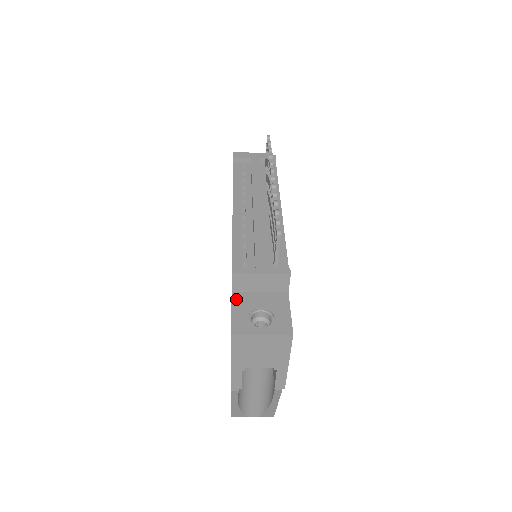
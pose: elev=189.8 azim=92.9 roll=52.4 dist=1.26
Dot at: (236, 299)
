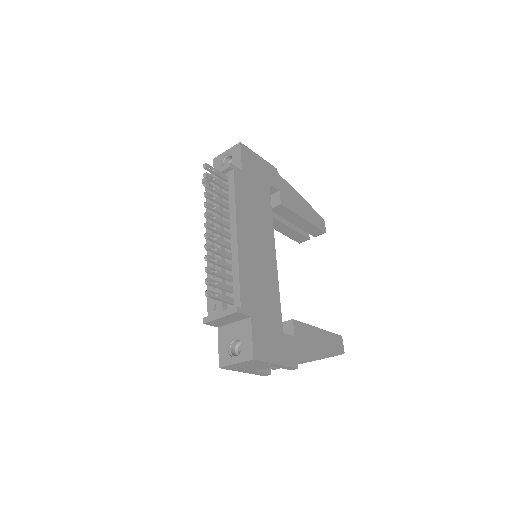
Dot at: (220, 334)
